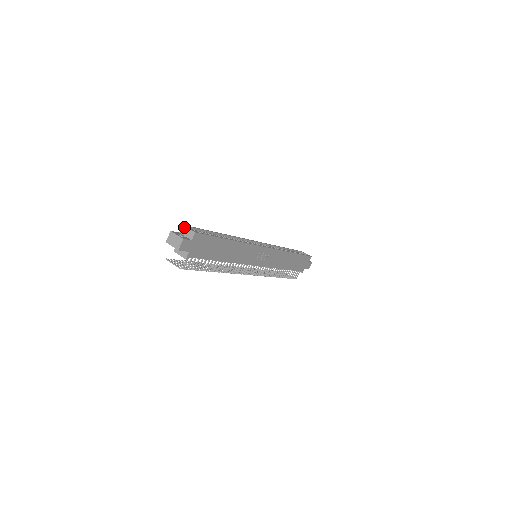
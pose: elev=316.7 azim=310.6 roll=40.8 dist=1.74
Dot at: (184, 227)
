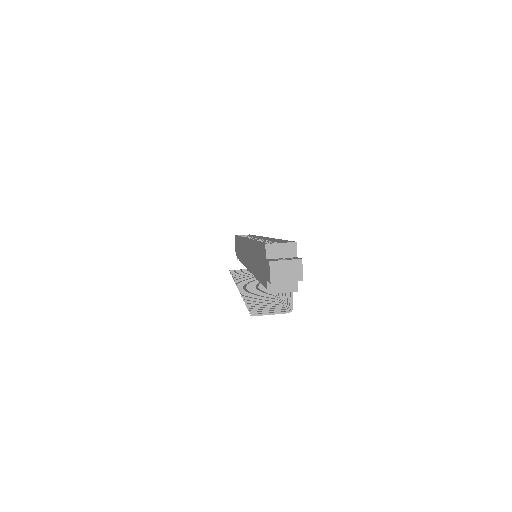
Dot at: (271, 246)
